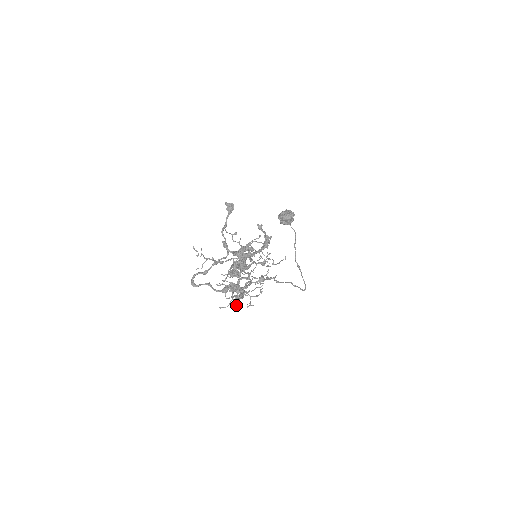
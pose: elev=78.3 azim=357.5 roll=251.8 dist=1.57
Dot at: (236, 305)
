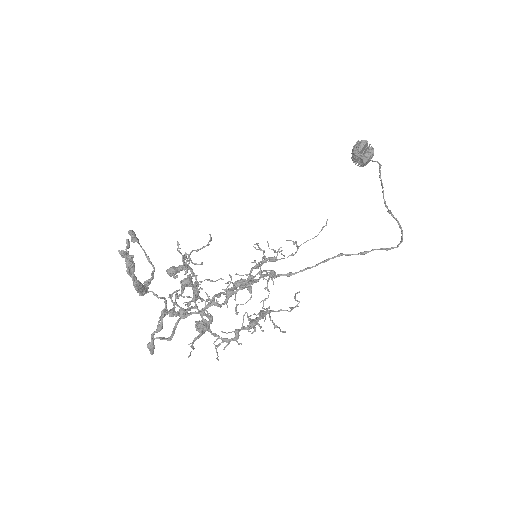
Dot at: occluded
